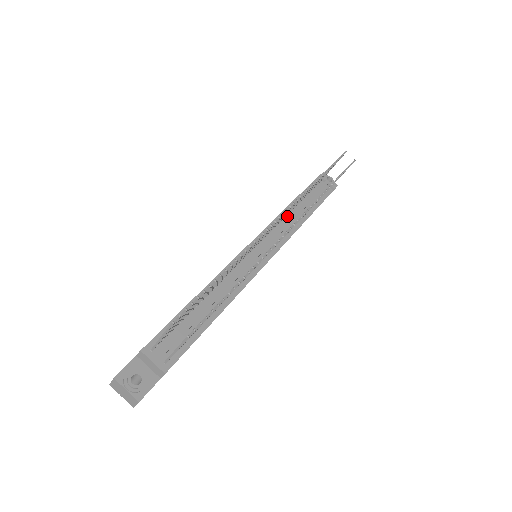
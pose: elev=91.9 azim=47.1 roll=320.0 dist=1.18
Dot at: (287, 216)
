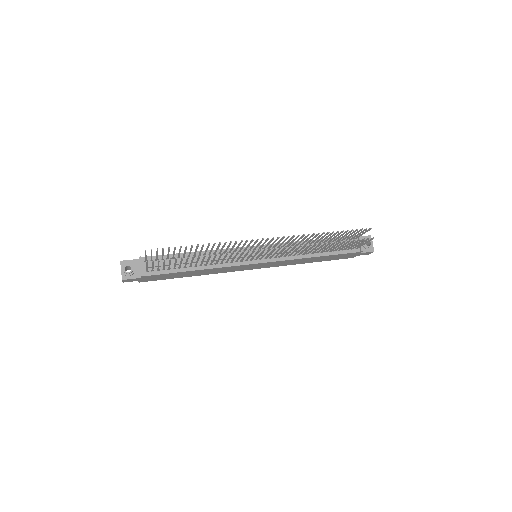
Dot at: occluded
